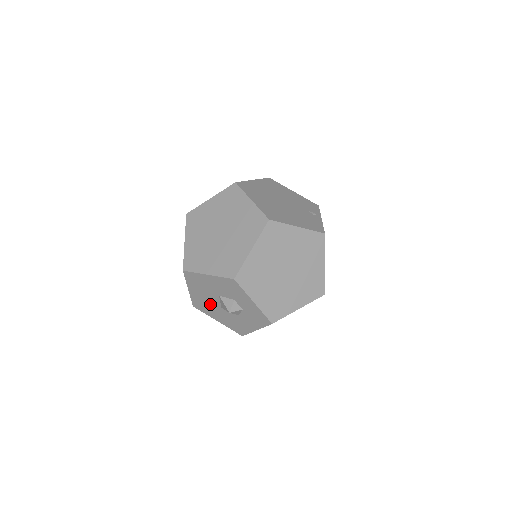
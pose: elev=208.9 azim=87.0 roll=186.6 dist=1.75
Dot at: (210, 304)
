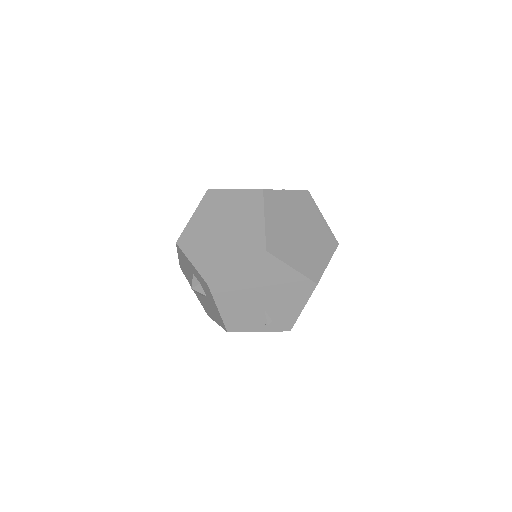
Dot at: (202, 299)
